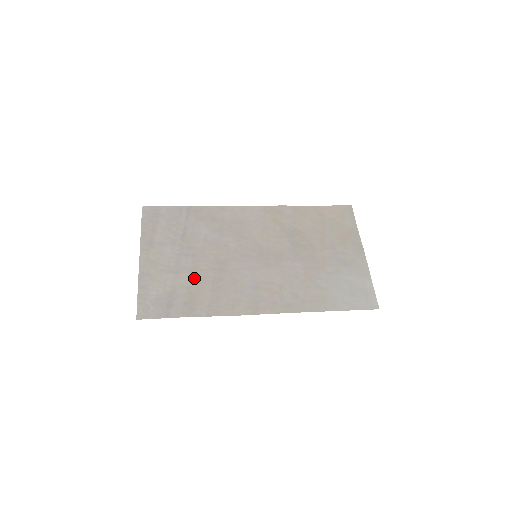
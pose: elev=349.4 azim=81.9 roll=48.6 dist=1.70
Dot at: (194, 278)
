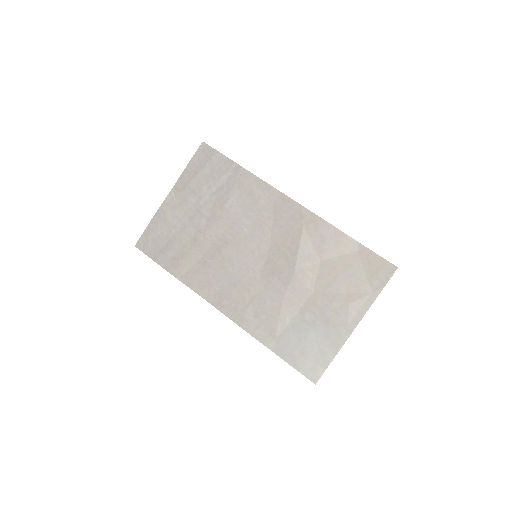
Dot at: (194, 241)
